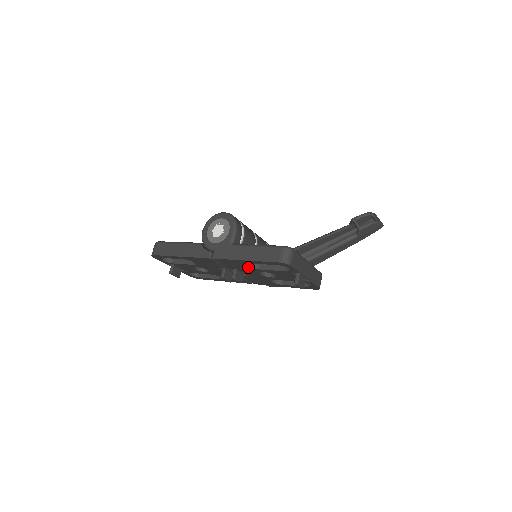
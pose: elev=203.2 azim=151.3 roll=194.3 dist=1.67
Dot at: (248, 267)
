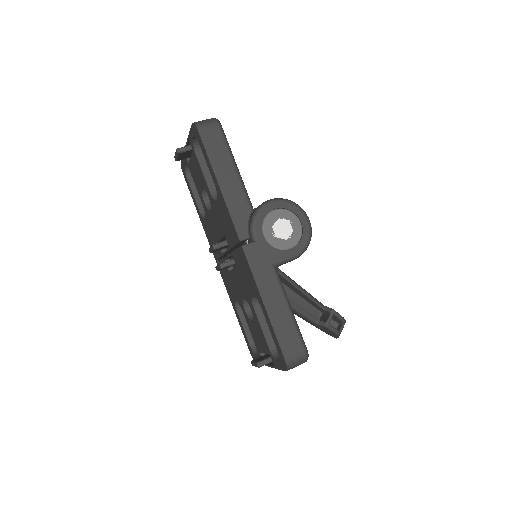
Dot at: (250, 293)
